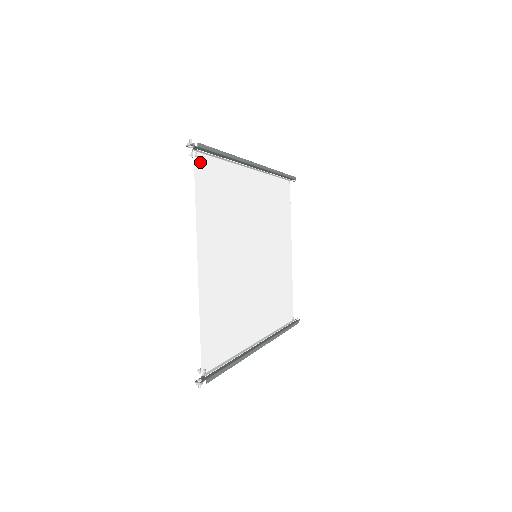
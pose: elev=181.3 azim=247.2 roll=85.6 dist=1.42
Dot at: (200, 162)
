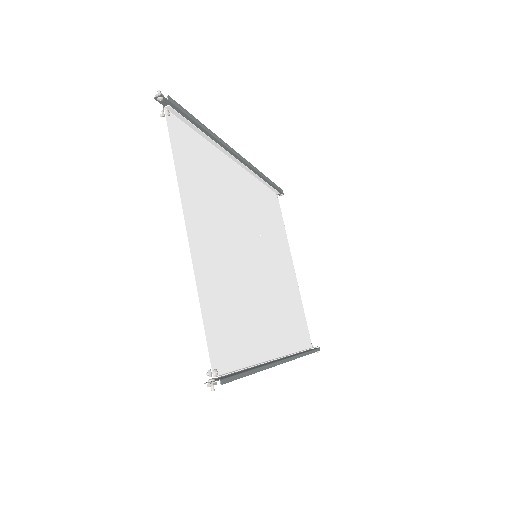
Dot at: (174, 124)
